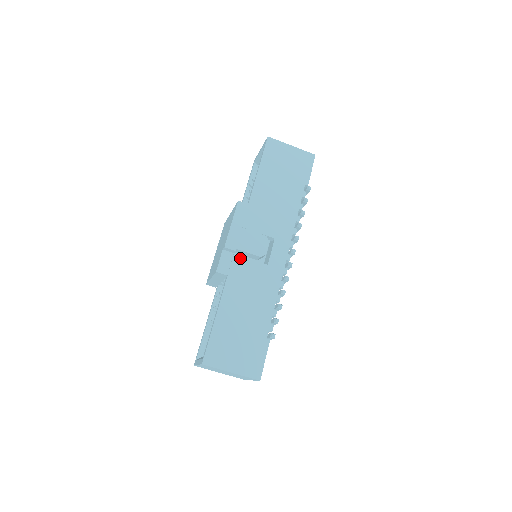
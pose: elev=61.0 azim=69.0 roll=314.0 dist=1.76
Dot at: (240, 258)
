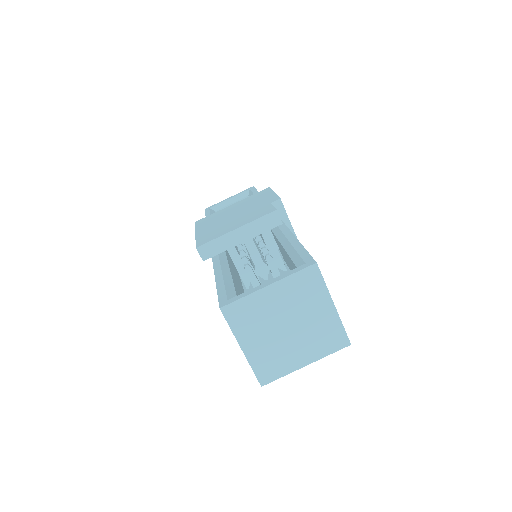
Dot at: occluded
